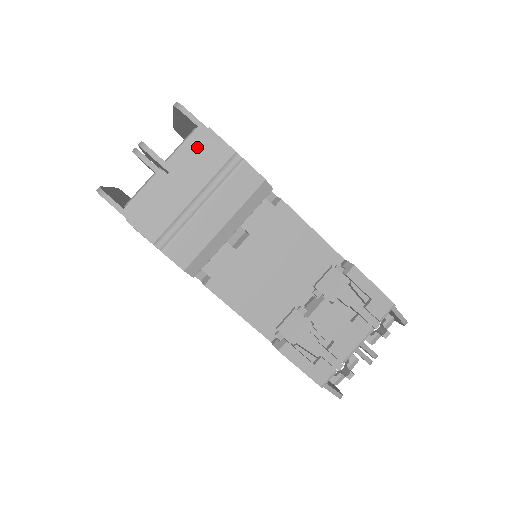
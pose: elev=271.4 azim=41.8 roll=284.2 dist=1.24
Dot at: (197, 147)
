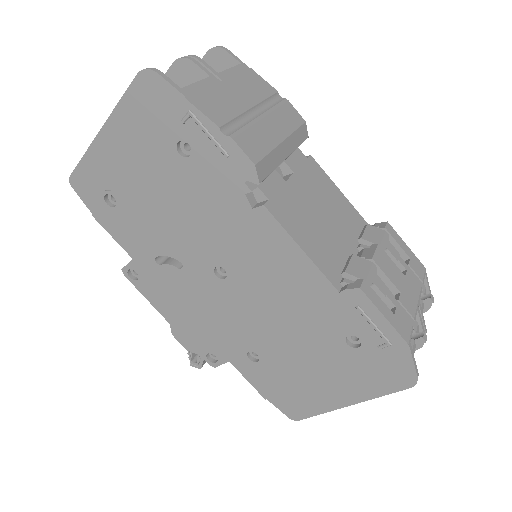
Dot at: (244, 75)
